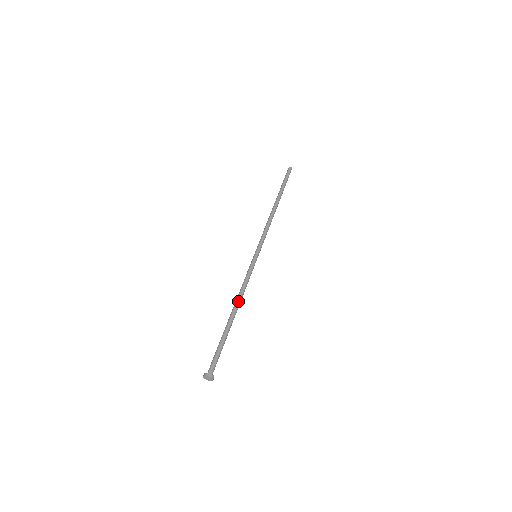
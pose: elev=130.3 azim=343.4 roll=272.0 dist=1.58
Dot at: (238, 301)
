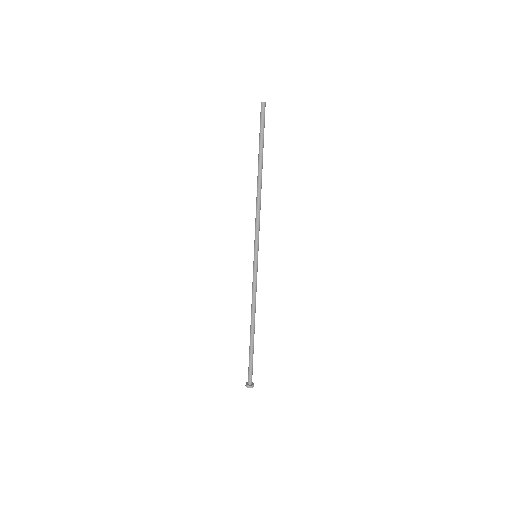
Dot at: (252, 314)
